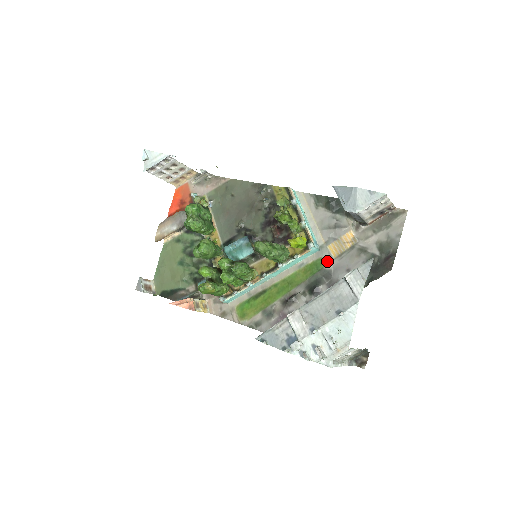
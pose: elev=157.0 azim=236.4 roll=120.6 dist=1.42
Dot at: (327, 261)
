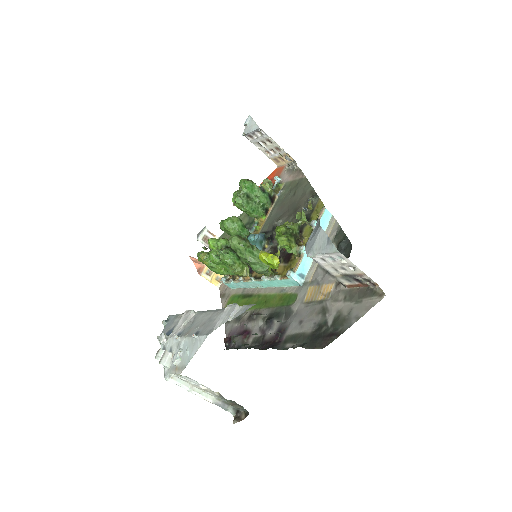
Dot at: (298, 301)
